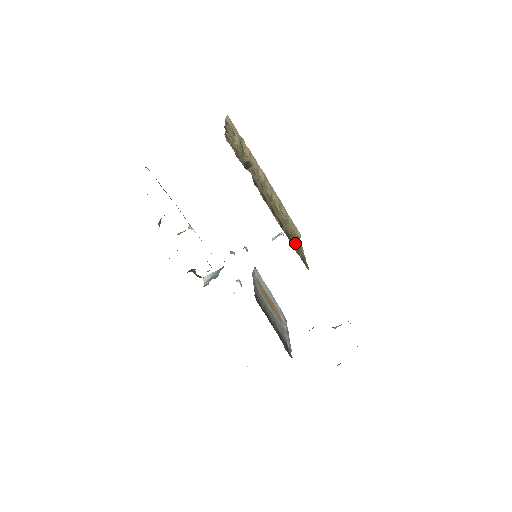
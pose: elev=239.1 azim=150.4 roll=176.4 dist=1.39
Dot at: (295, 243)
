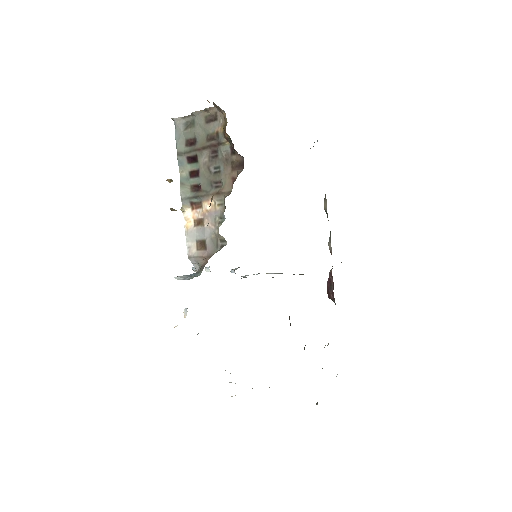
Dot at: occluded
